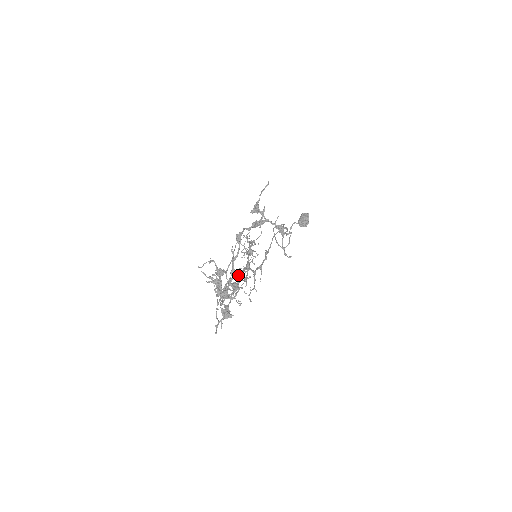
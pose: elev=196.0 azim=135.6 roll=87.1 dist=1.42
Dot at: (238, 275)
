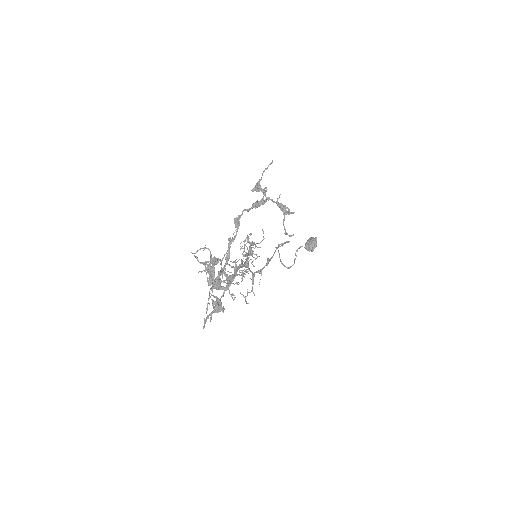
Dot at: occluded
